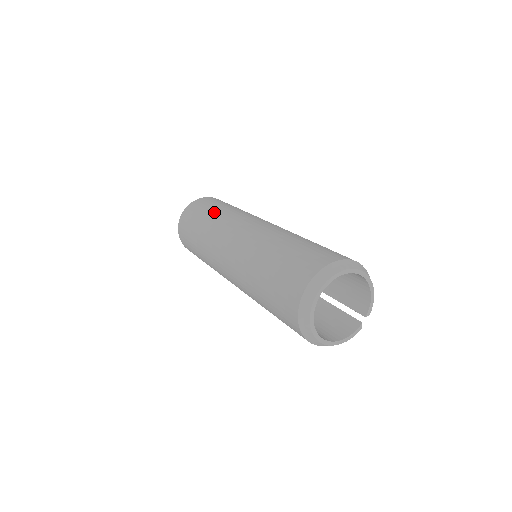
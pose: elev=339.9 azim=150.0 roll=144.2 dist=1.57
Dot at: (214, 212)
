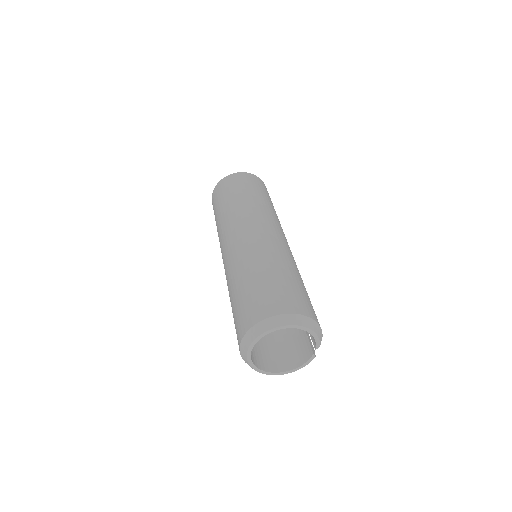
Dot at: (223, 207)
